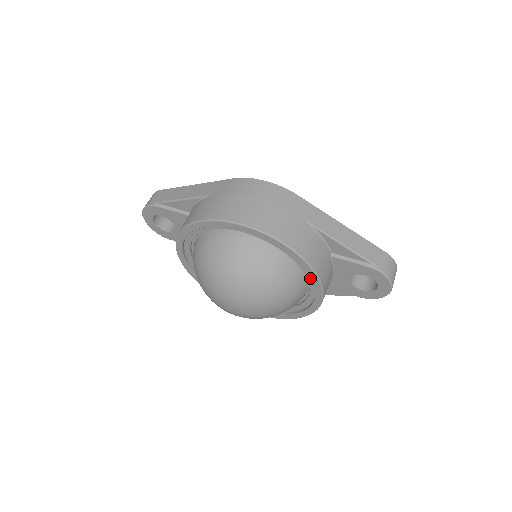
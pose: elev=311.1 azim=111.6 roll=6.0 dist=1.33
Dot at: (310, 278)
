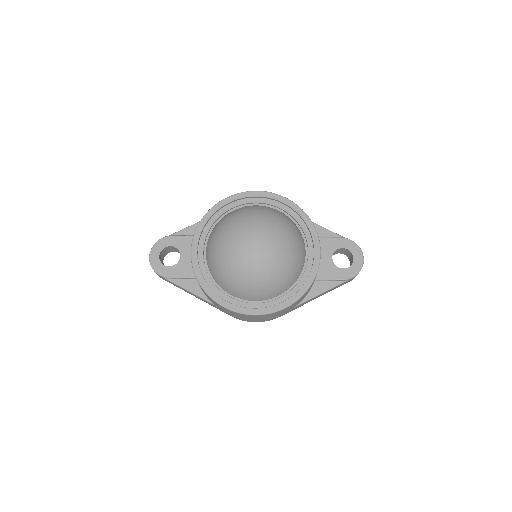
Dot at: (307, 233)
